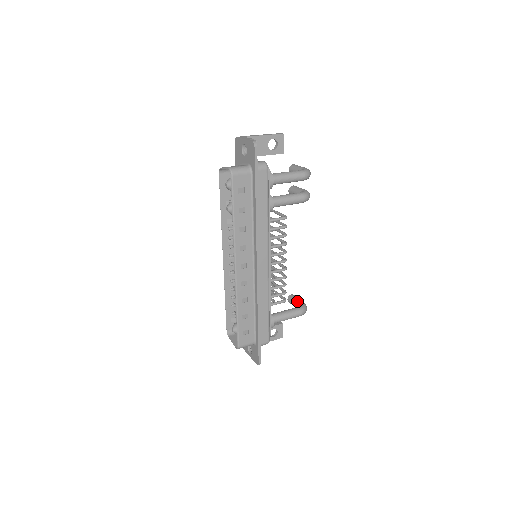
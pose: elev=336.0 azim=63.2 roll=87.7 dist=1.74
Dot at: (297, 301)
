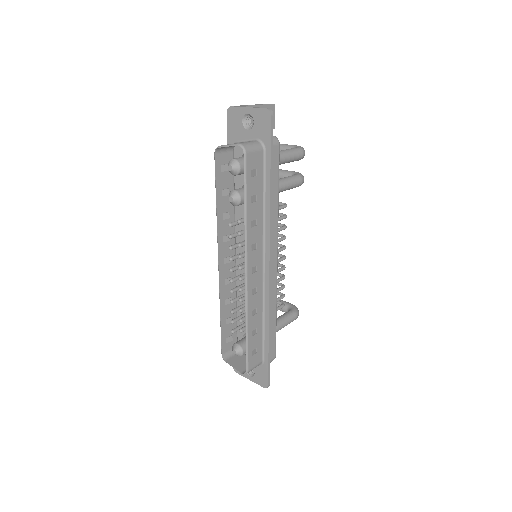
Dot at: (285, 304)
